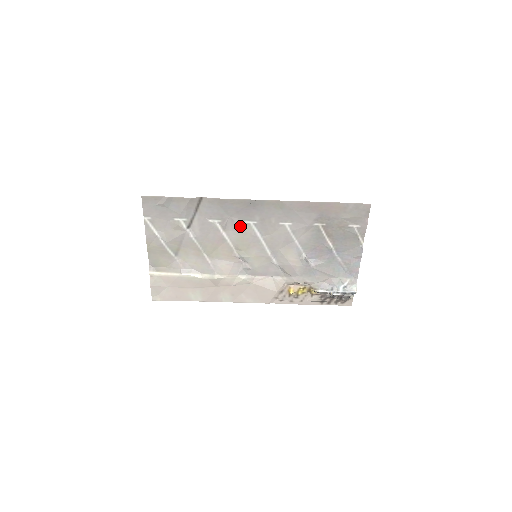
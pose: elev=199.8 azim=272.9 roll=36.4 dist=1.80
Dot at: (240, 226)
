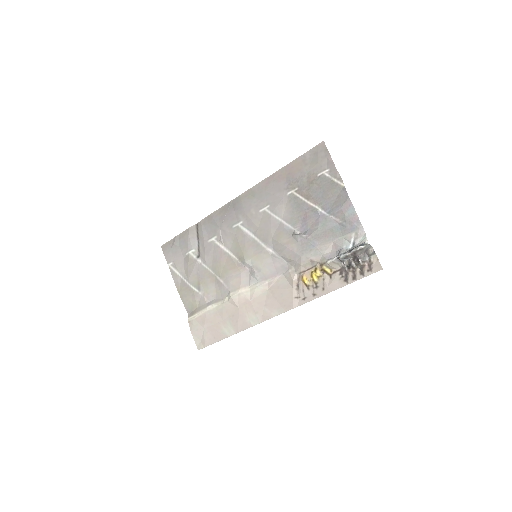
Dot at: (231, 233)
